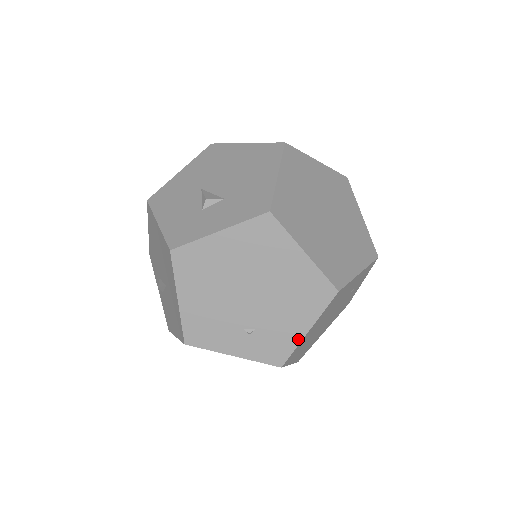
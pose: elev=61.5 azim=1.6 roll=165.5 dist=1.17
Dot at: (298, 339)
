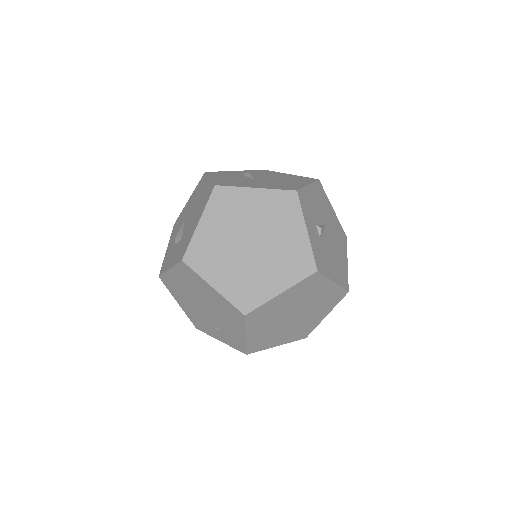
Dot at: (243, 340)
